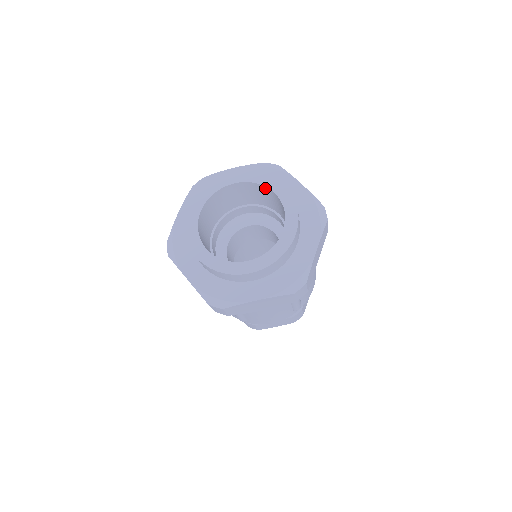
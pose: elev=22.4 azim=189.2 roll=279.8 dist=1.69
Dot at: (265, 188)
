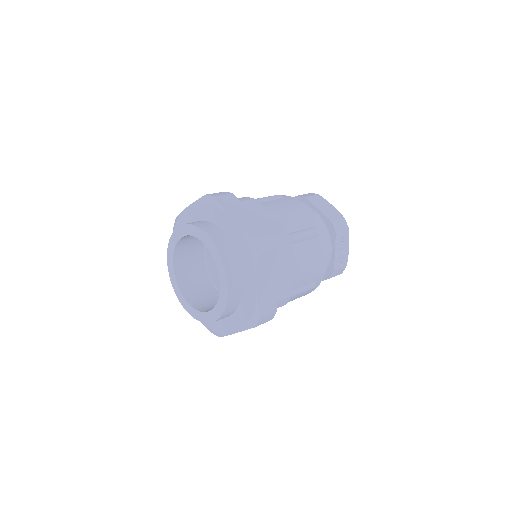
Dot at: occluded
